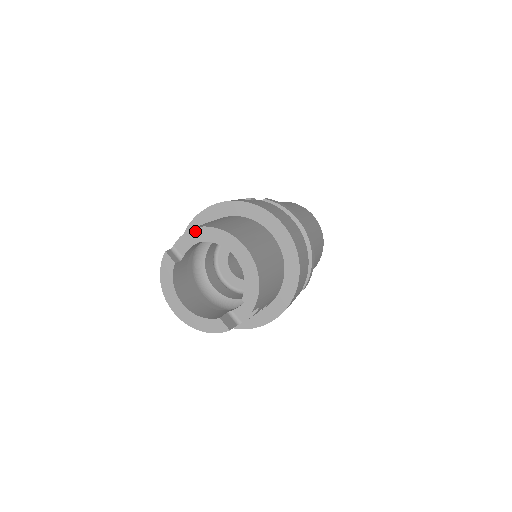
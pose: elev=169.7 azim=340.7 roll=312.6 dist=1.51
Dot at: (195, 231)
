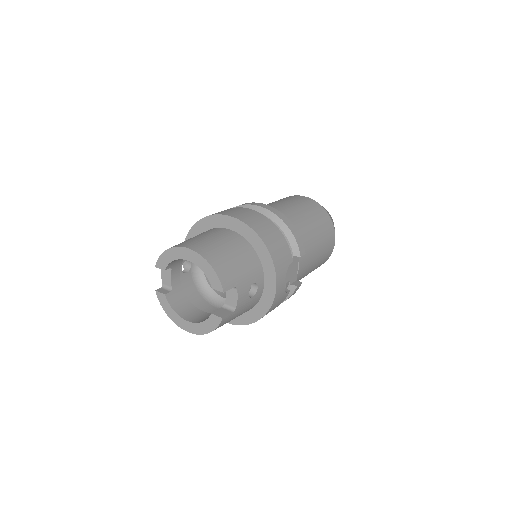
Dot at: (159, 262)
